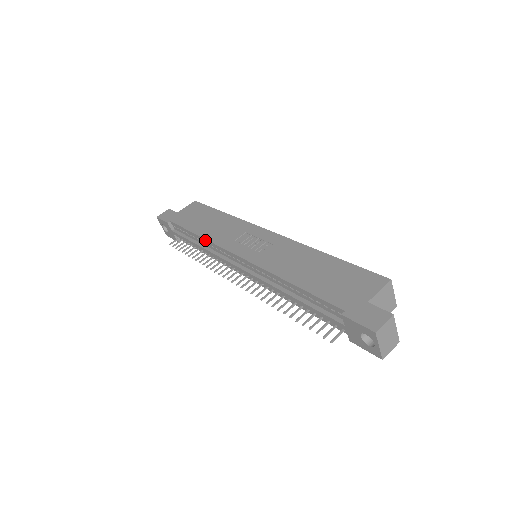
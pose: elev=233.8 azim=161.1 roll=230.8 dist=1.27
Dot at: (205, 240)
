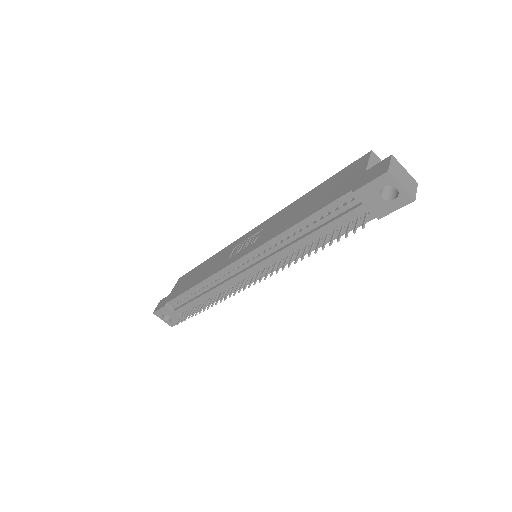
Dot at: (204, 282)
